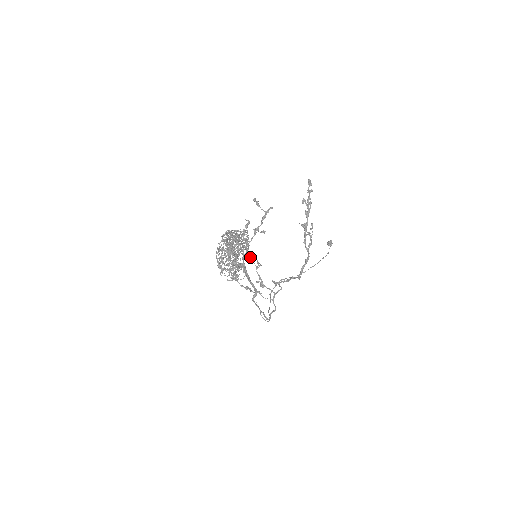
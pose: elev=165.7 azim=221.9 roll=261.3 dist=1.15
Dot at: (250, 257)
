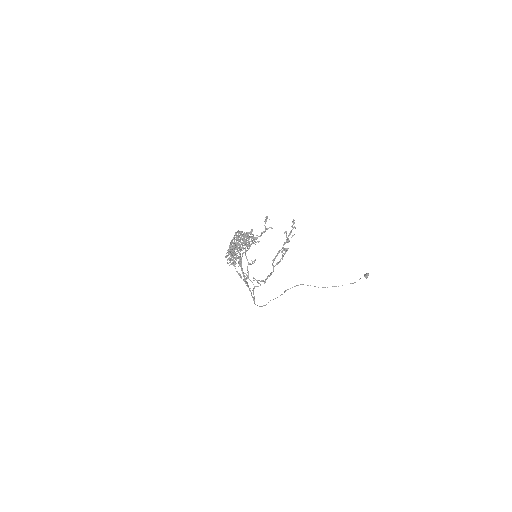
Dot at: occluded
